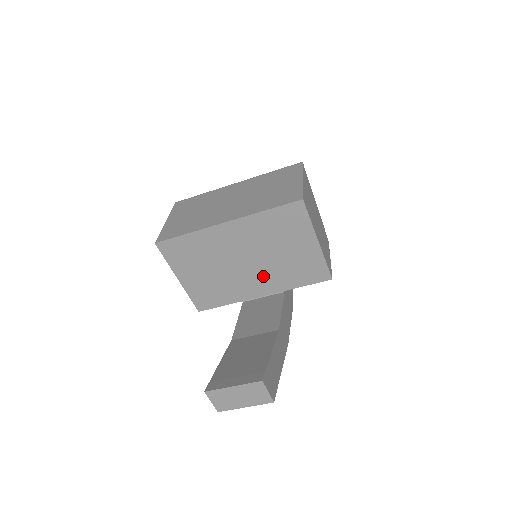
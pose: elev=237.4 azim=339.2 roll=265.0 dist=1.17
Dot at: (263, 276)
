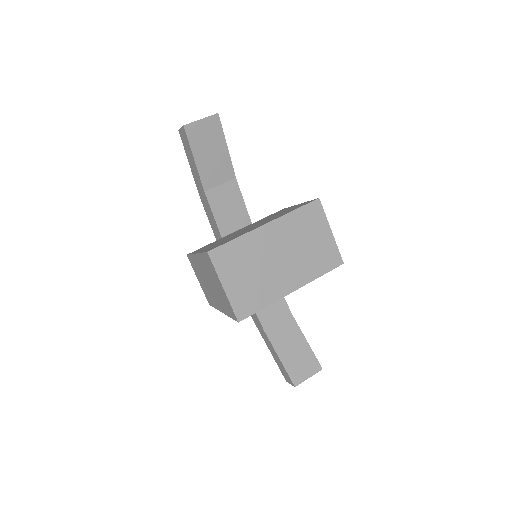
Dot at: occluded
